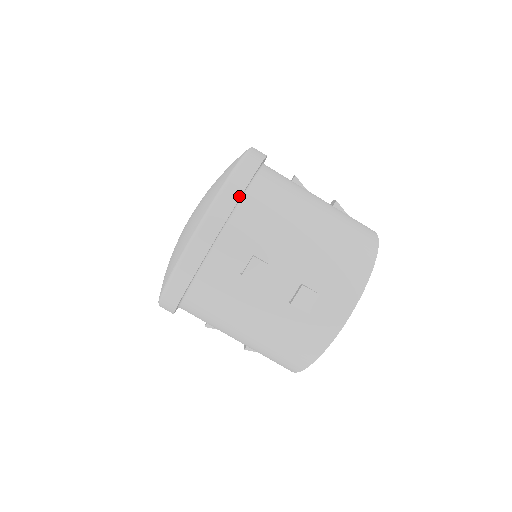
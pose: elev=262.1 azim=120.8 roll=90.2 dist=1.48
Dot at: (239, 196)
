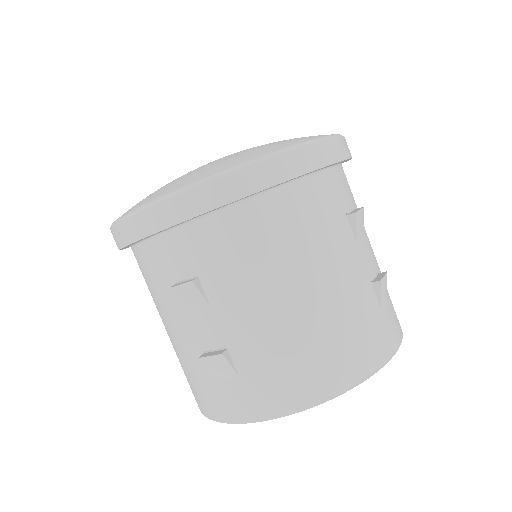
Dot at: (225, 202)
